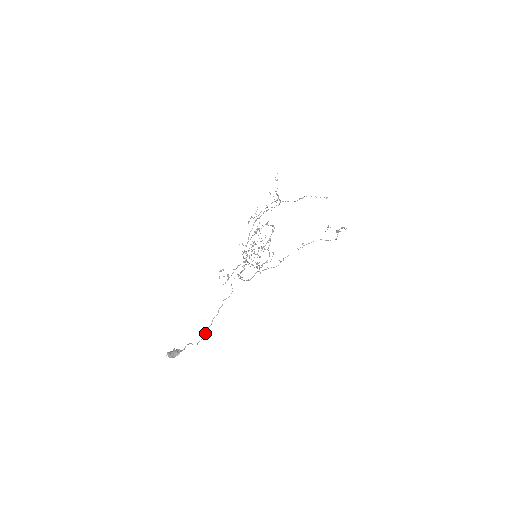
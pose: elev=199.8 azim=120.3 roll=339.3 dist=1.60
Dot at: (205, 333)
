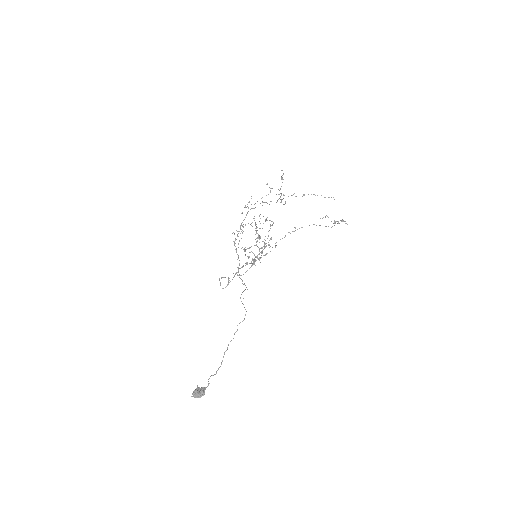
Dot at: (222, 360)
